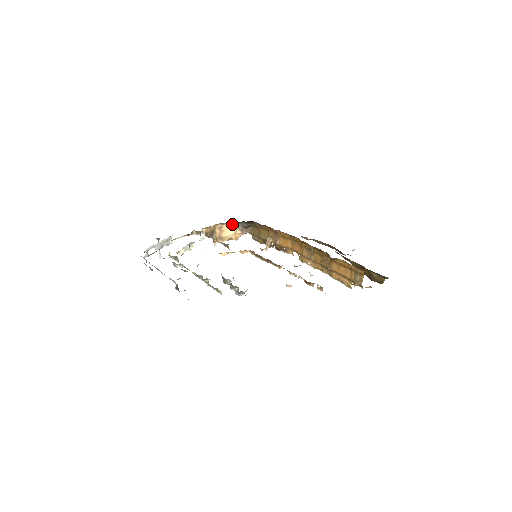
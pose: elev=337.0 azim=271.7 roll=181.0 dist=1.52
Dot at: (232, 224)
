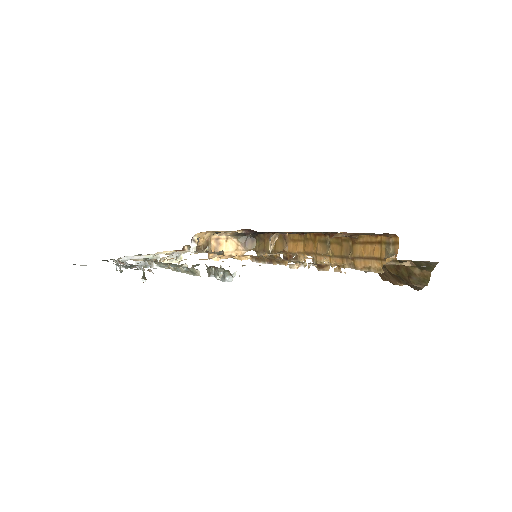
Dot at: (232, 237)
